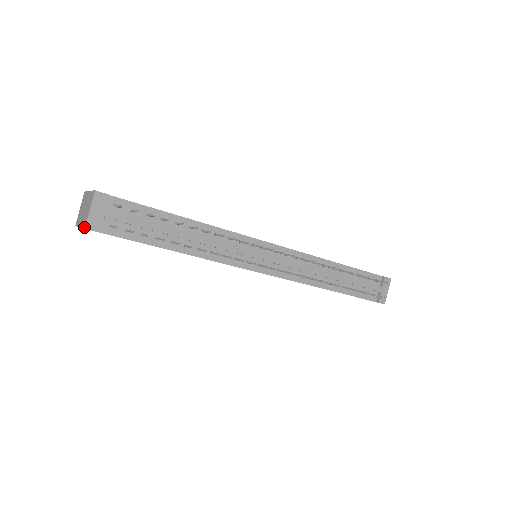
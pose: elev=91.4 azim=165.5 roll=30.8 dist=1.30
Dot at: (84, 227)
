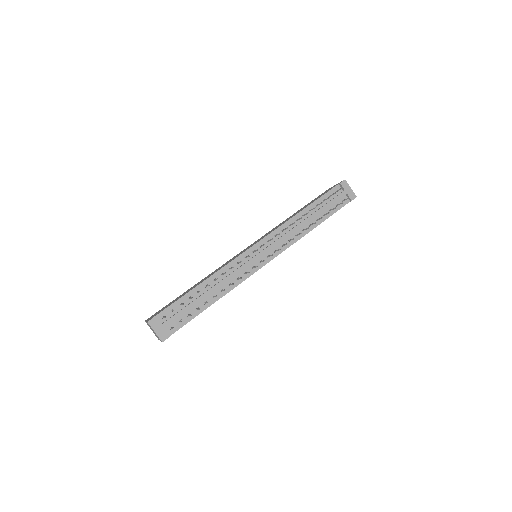
Dot at: occluded
